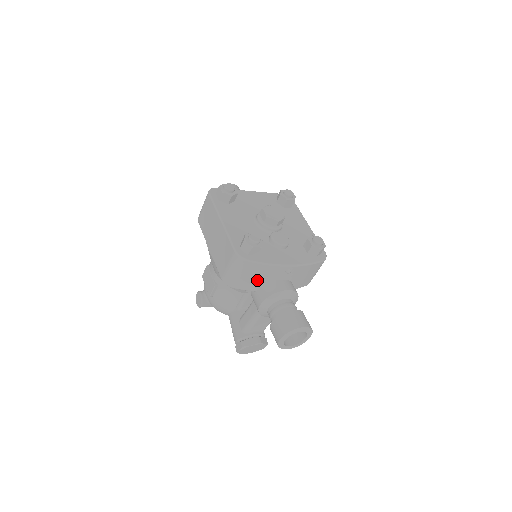
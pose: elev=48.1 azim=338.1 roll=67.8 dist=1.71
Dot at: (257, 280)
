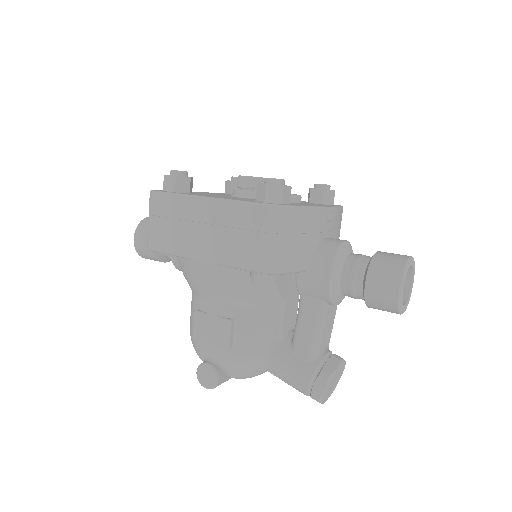
Dot at: (305, 244)
